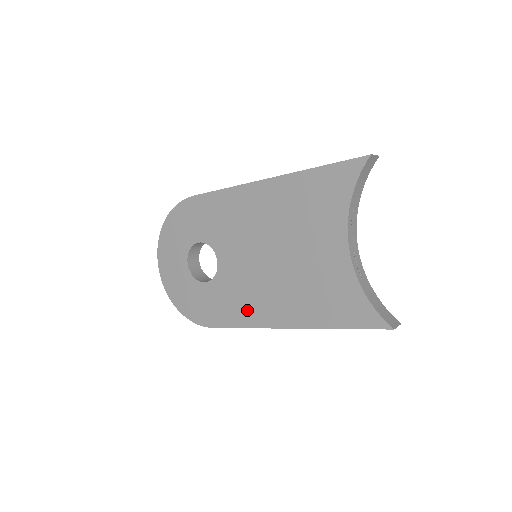
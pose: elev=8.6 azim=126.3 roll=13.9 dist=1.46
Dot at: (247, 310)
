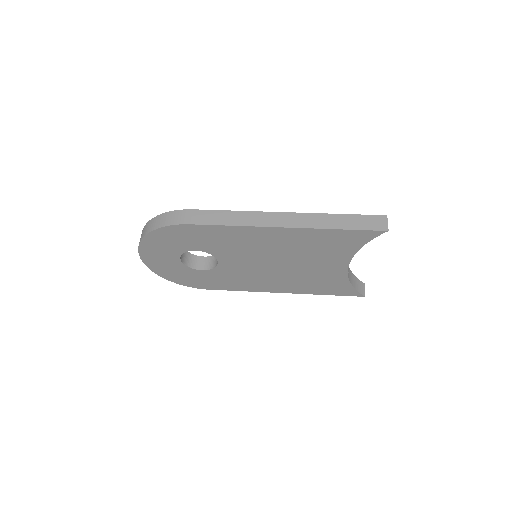
Dot at: (247, 285)
